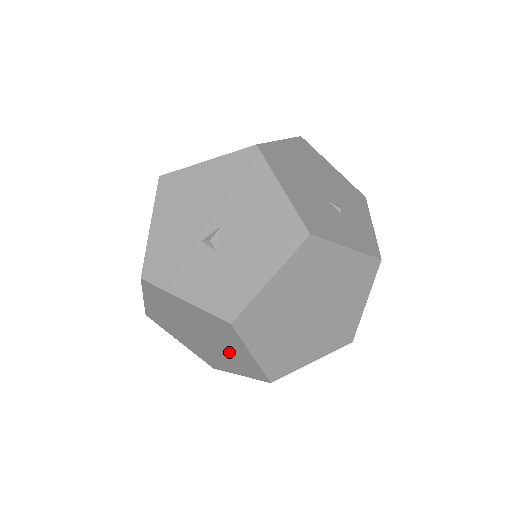
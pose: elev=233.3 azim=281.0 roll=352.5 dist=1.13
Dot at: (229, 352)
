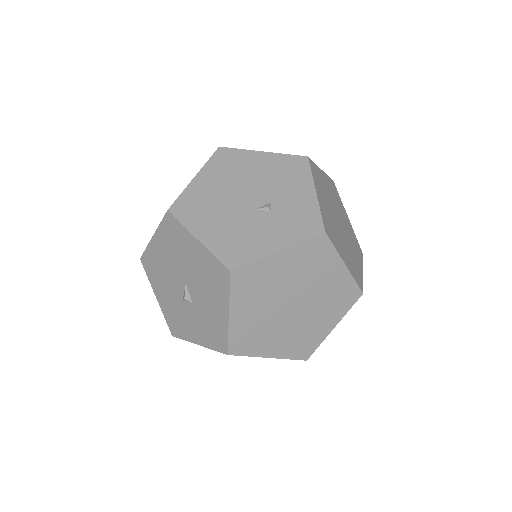
Dot at: occluded
